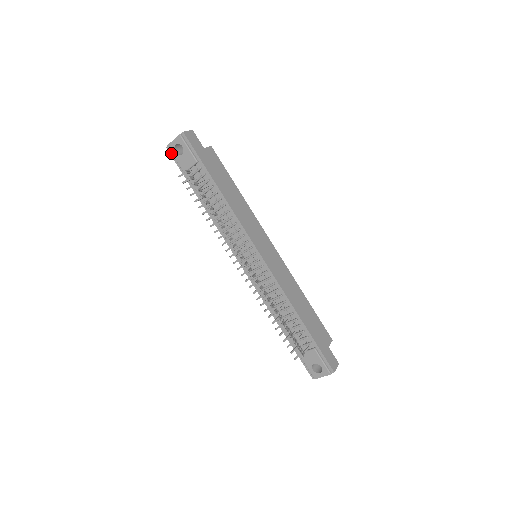
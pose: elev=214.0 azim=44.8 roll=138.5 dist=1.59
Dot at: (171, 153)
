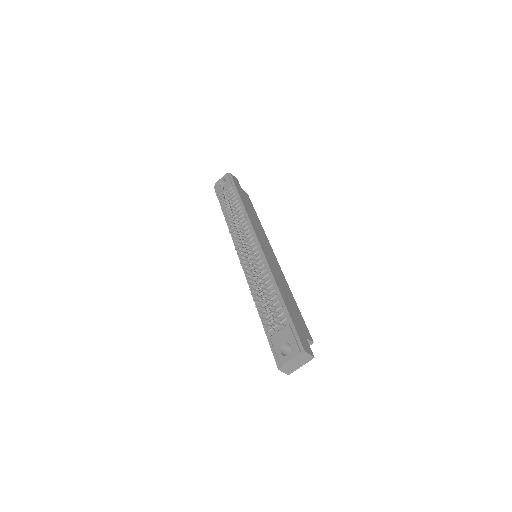
Dot at: occluded
